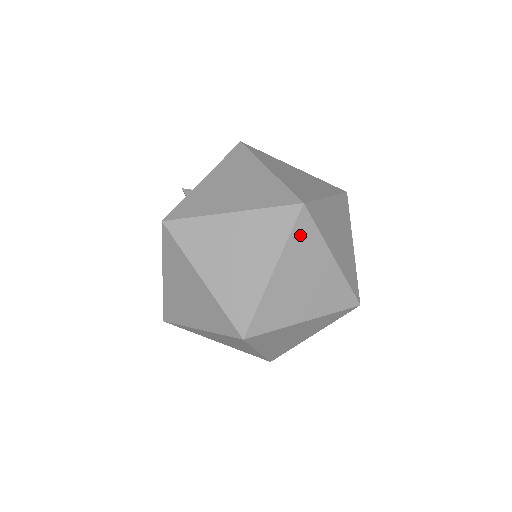
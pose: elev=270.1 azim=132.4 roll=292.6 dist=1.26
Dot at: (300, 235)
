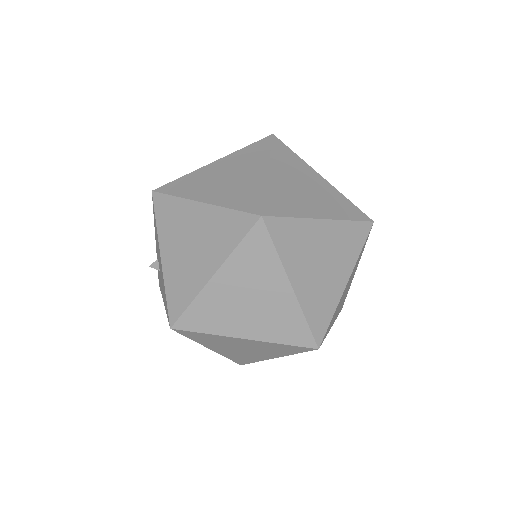
Dot at: (283, 239)
